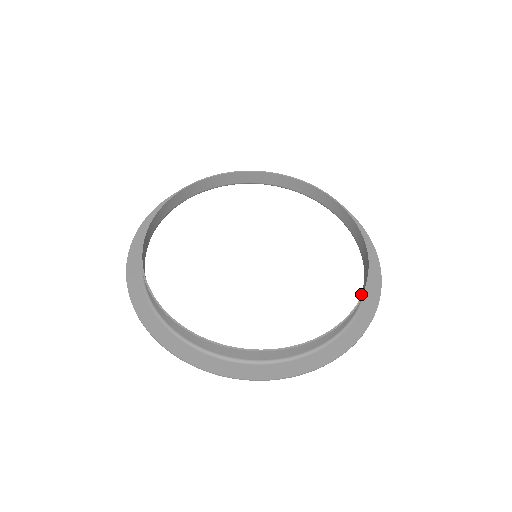
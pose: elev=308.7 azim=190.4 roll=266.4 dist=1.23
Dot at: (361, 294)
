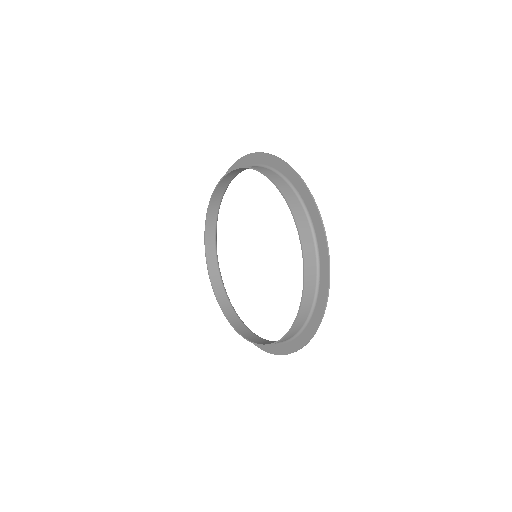
Dot at: (311, 298)
